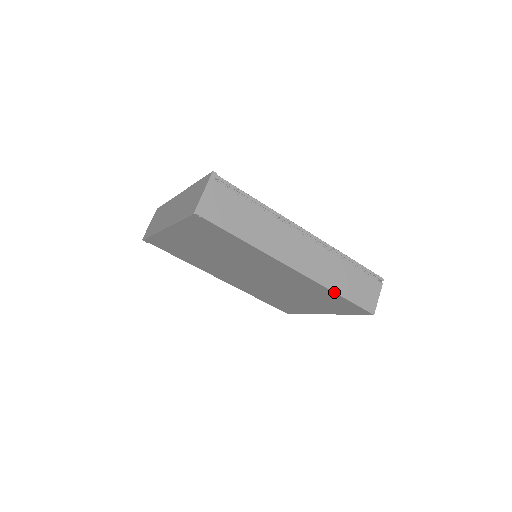
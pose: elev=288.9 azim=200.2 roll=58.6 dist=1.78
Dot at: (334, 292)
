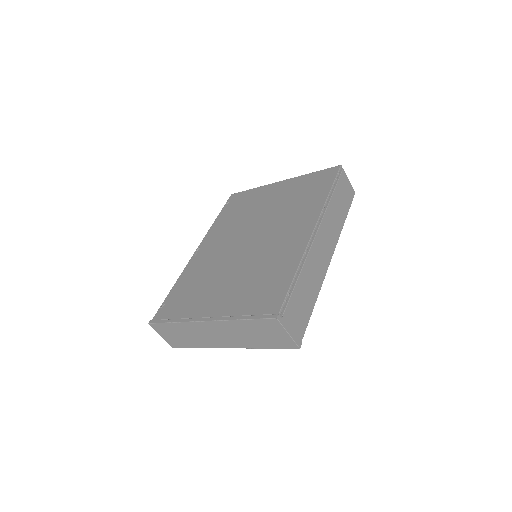
Dot at: occluded
